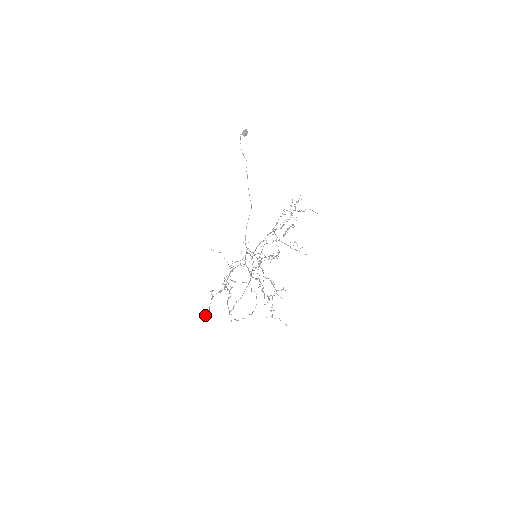
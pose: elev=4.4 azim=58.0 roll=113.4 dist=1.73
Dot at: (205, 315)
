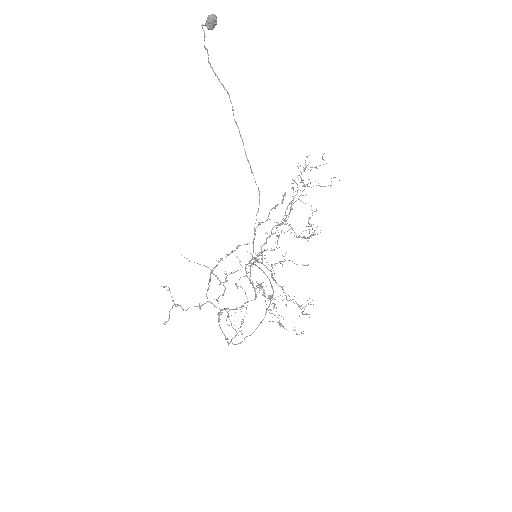
Dot at: (165, 324)
